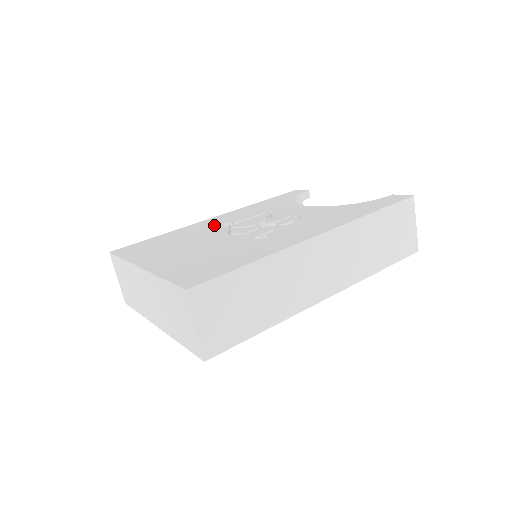
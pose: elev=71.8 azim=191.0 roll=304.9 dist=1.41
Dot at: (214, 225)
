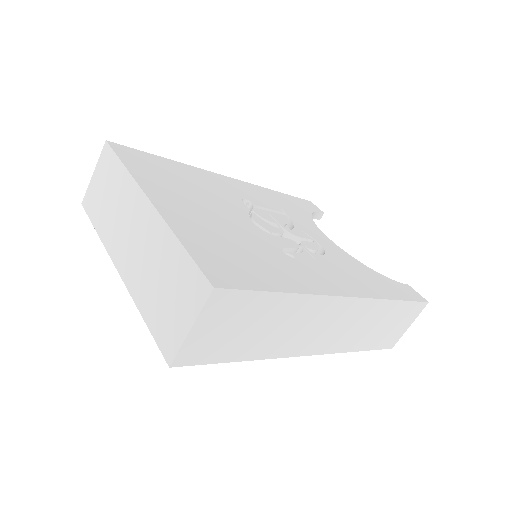
Dot at: (232, 191)
